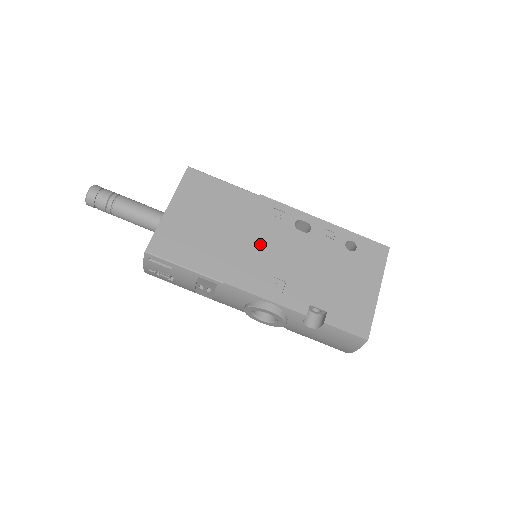
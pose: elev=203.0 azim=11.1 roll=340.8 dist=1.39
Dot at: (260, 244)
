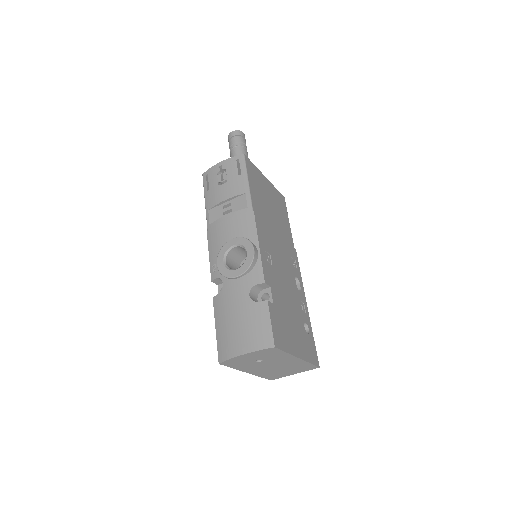
Dot at: (279, 245)
